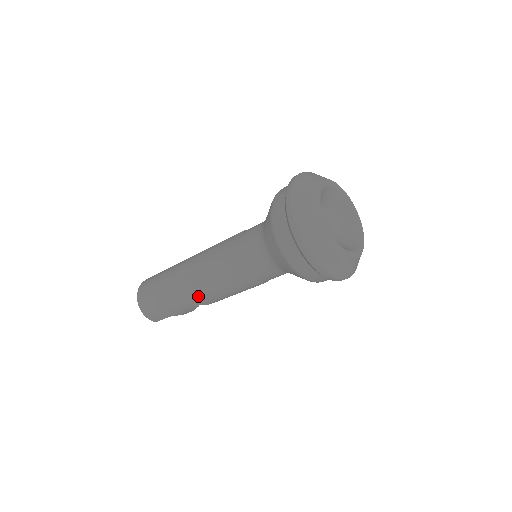
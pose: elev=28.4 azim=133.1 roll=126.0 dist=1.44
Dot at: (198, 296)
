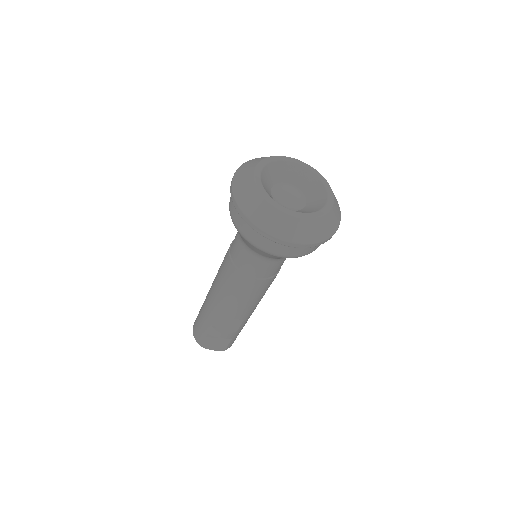
Dot at: (213, 300)
